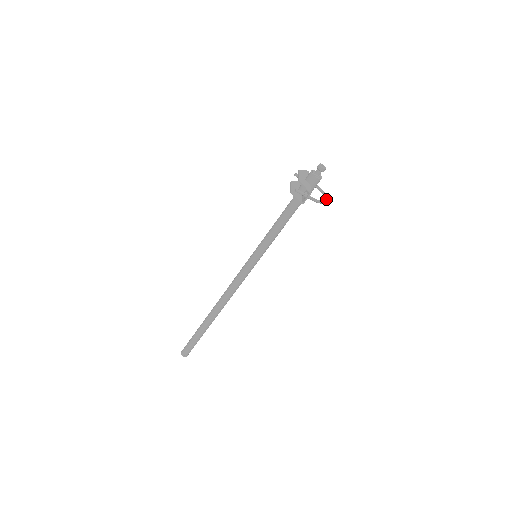
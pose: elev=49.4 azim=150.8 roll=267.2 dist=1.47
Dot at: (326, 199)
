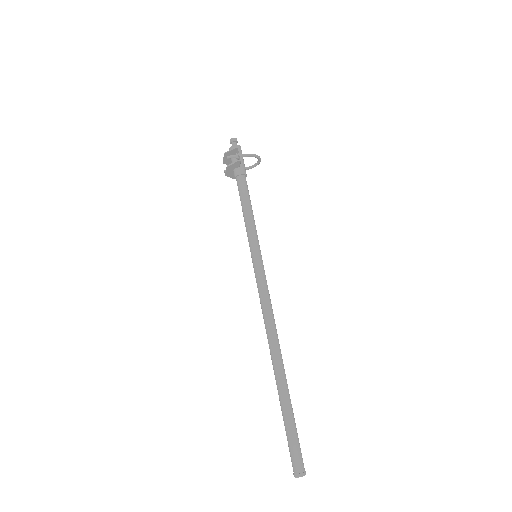
Dot at: (258, 158)
